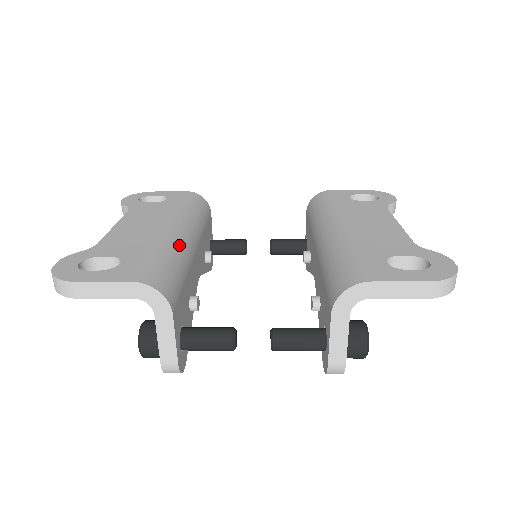
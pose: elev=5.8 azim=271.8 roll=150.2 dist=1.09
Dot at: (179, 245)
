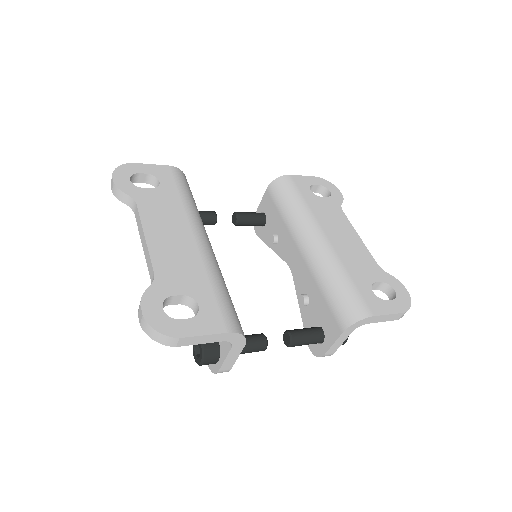
Dot at: (217, 265)
